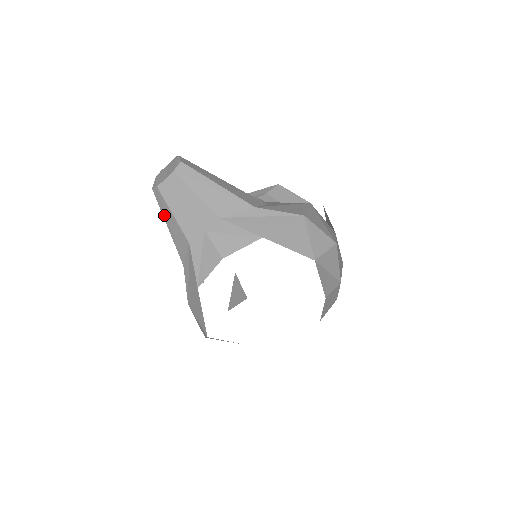
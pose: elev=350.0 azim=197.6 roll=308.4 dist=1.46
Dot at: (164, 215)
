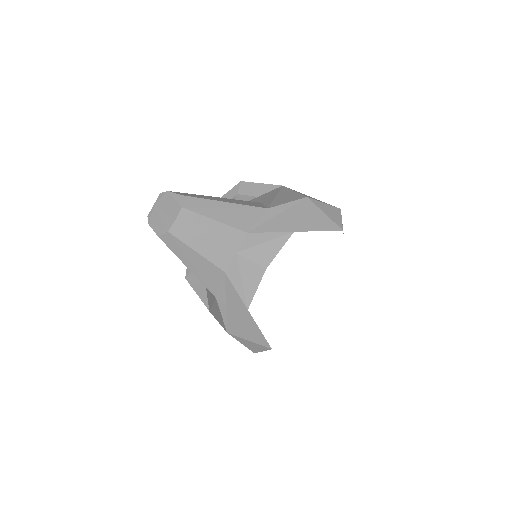
Dot at: (181, 258)
